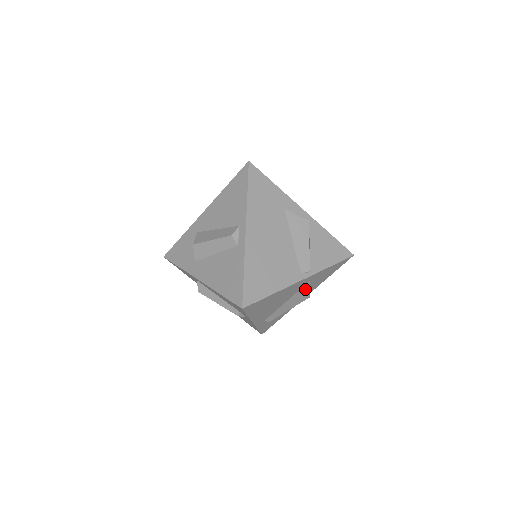
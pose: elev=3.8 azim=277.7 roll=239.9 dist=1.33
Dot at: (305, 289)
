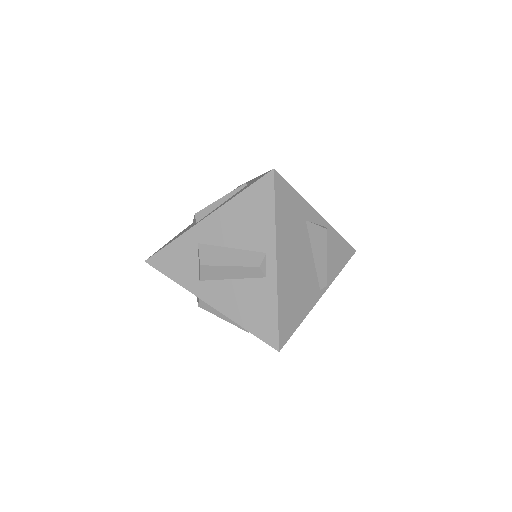
Dot at: occluded
